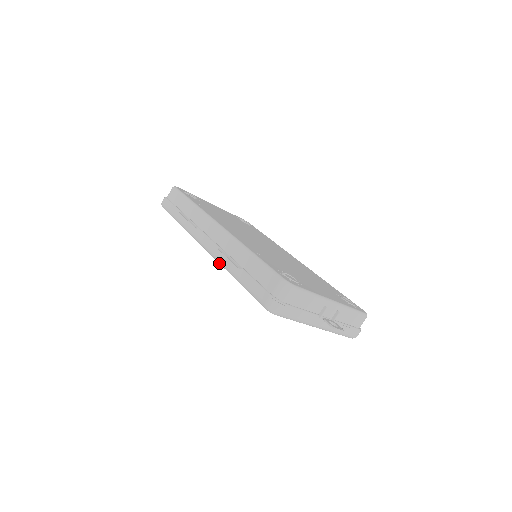
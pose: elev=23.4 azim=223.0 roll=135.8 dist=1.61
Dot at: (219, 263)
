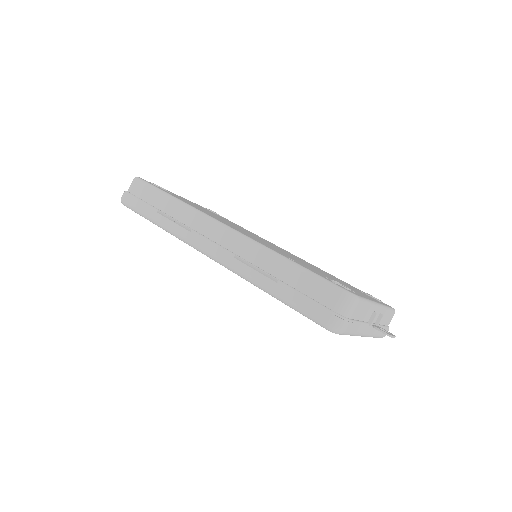
Dot at: (237, 274)
